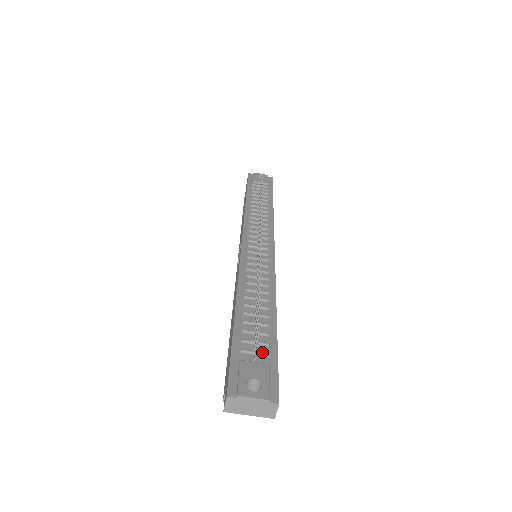
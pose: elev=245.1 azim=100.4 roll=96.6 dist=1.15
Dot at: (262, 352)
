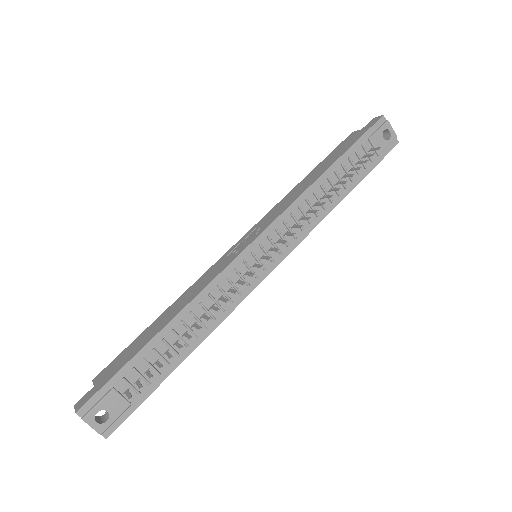
Dot at: (137, 390)
